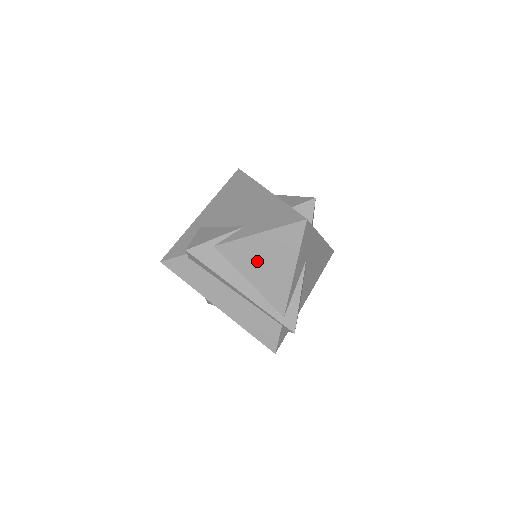
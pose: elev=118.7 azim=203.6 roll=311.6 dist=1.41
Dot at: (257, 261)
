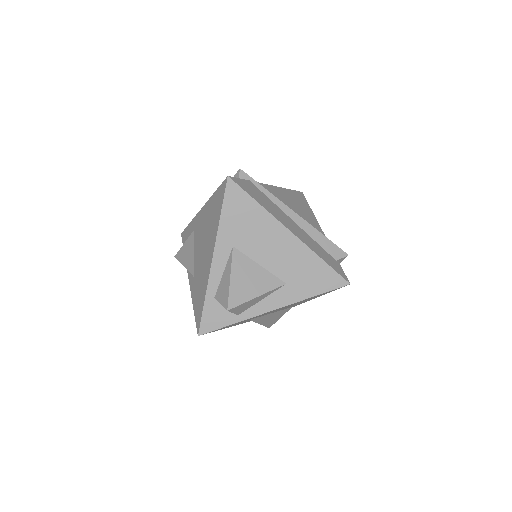
Dot at: occluded
